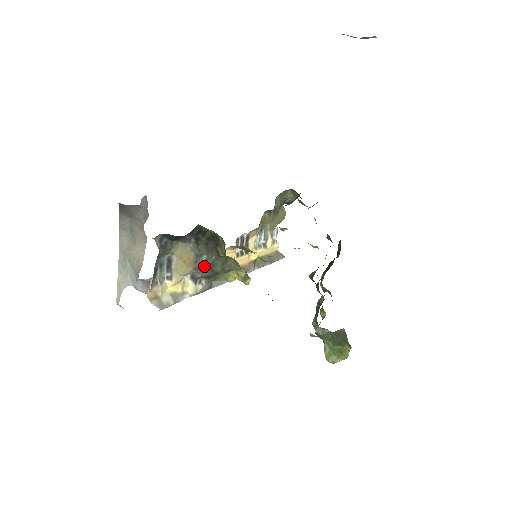
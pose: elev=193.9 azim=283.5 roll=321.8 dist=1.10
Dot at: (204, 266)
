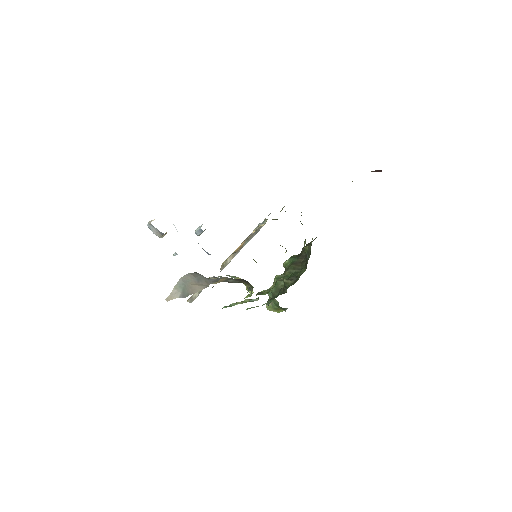
Dot at: (228, 281)
